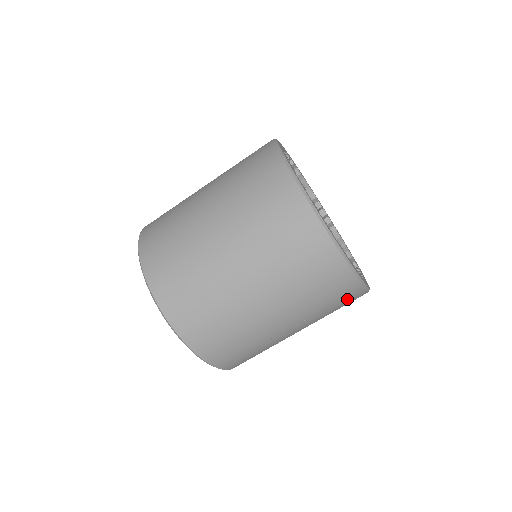
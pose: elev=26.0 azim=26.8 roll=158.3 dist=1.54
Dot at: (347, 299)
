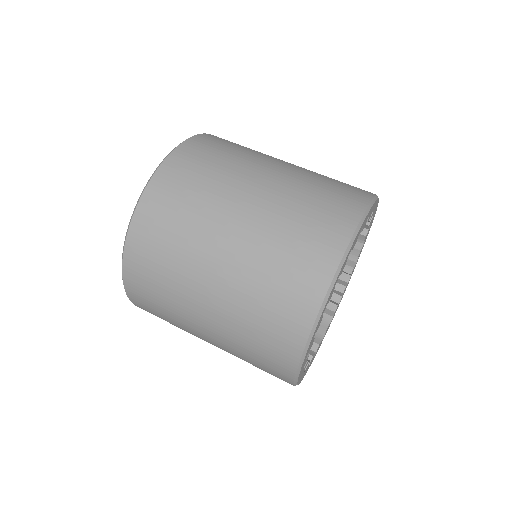
Dot at: occluded
